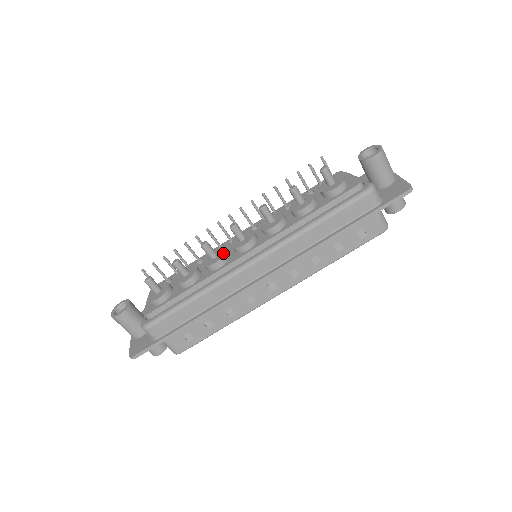
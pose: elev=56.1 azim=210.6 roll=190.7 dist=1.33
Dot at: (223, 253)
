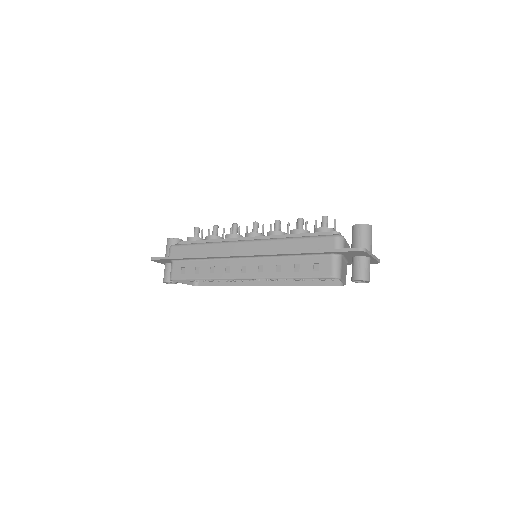
Dot at: (239, 235)
